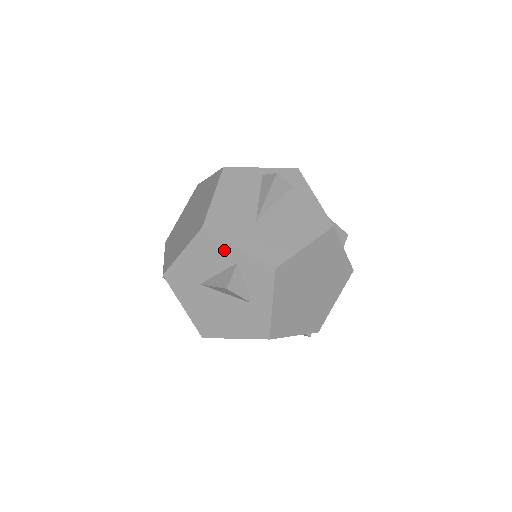
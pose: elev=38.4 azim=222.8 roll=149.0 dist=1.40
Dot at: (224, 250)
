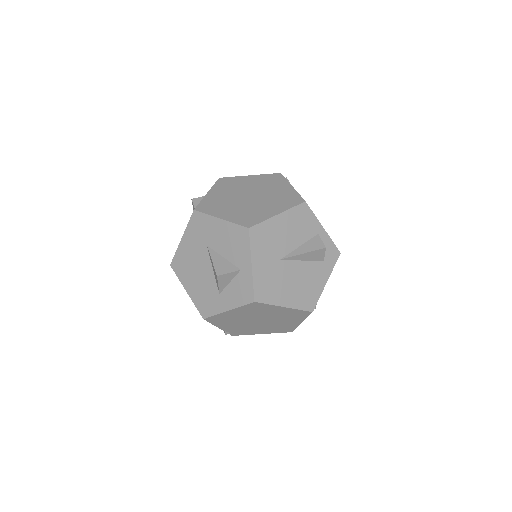
Dot at: (243, 254)
